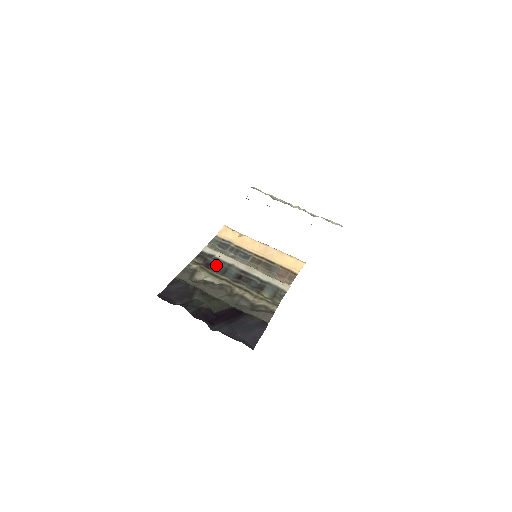
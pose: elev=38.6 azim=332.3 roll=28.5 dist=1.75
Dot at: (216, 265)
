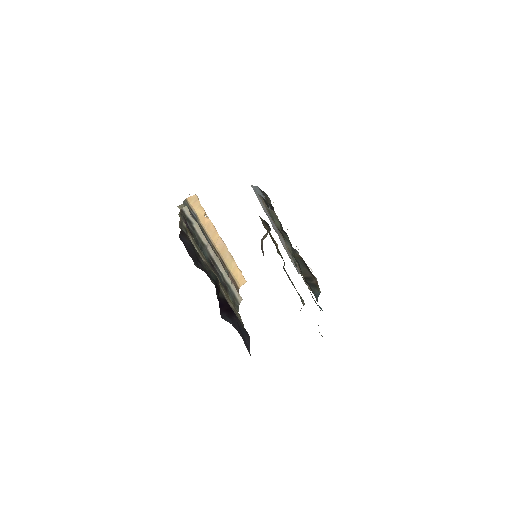
Dot at: (195, 236)
